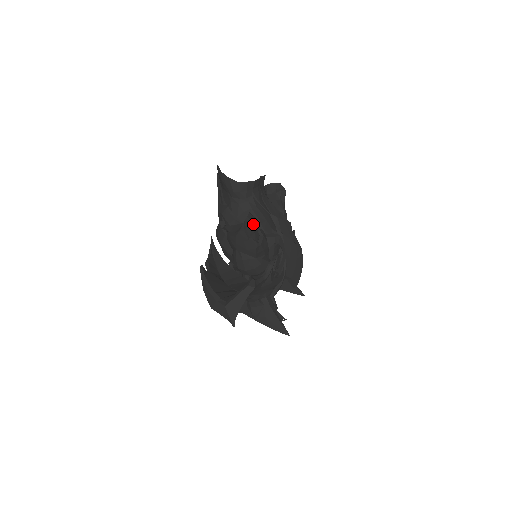
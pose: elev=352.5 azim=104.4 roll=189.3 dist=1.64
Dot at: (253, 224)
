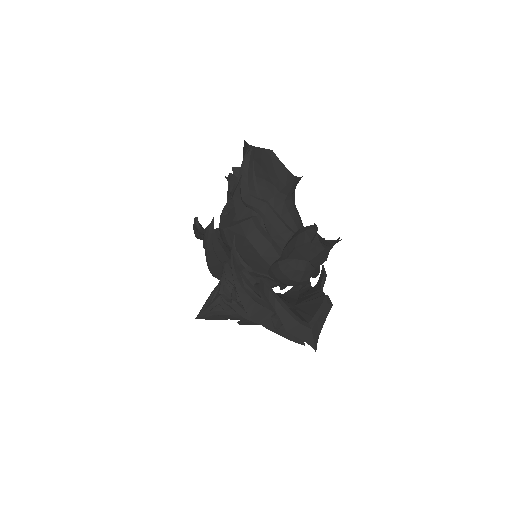
Dot at: occluded
